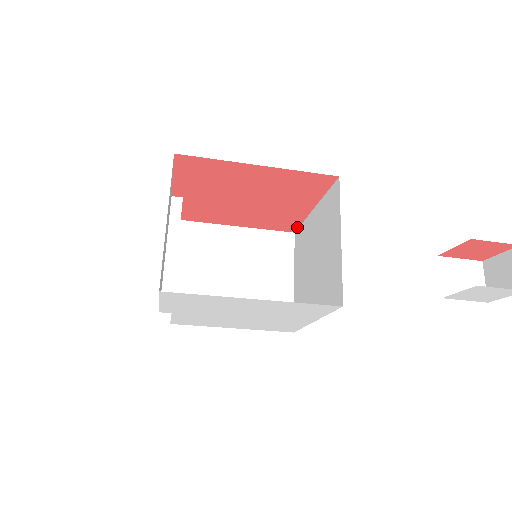
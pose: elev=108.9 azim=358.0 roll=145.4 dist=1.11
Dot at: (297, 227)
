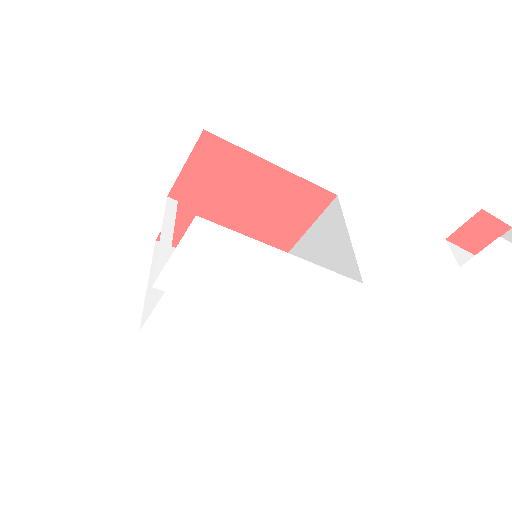
Dot at: occluded
